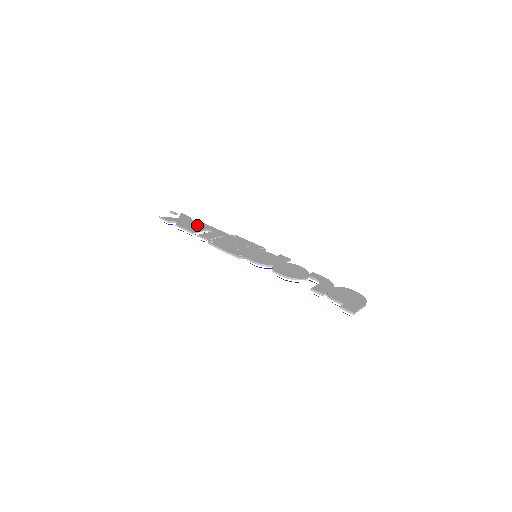
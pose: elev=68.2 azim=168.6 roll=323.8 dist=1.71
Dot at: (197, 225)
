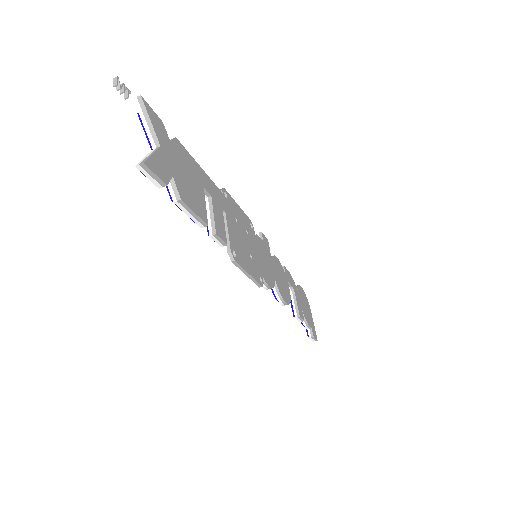
Dot at: (192, 175)
